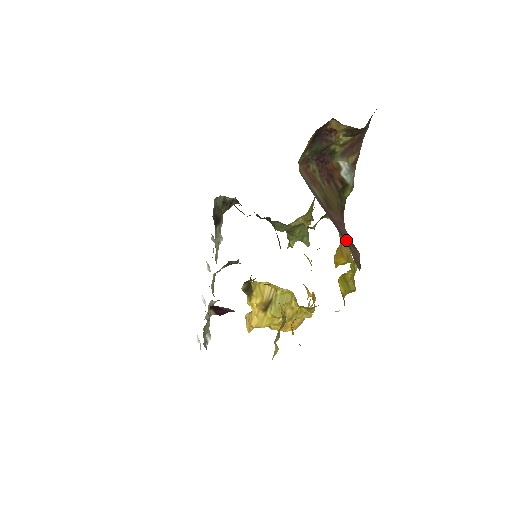
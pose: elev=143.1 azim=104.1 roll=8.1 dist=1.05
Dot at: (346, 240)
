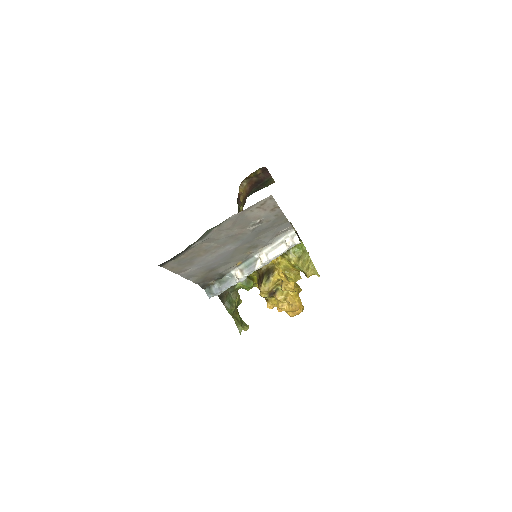
Dot at: occluded
